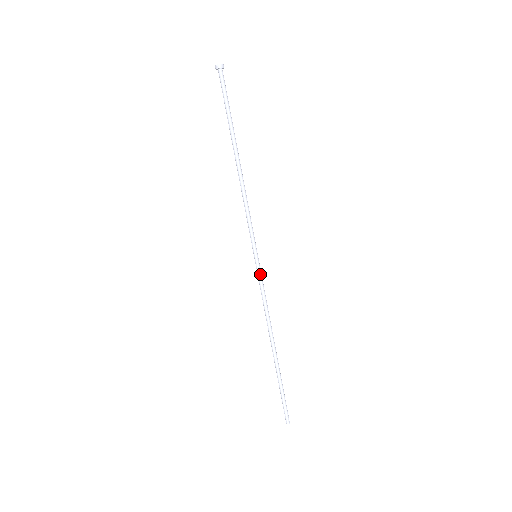
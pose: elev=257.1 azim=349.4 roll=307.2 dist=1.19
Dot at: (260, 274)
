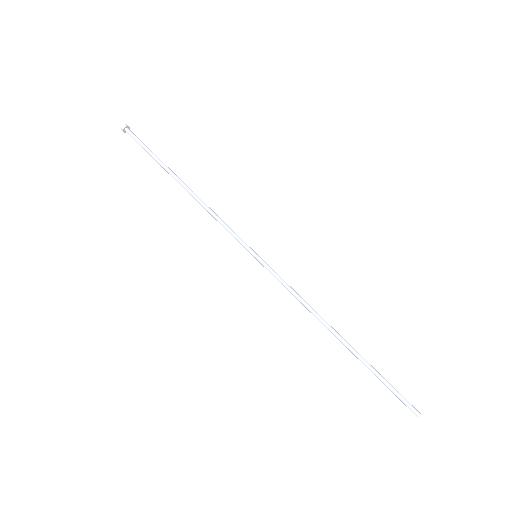
Dot at: (270, 270)
